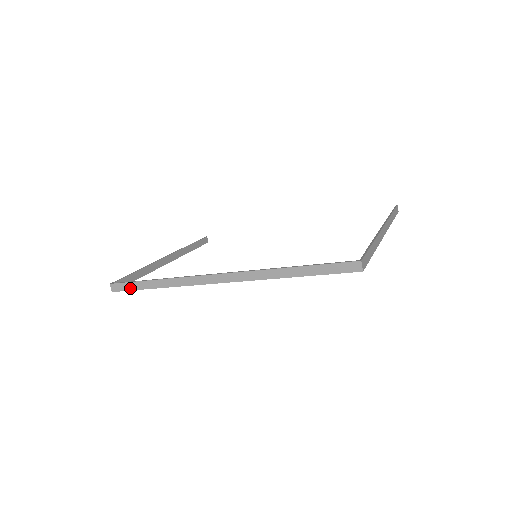
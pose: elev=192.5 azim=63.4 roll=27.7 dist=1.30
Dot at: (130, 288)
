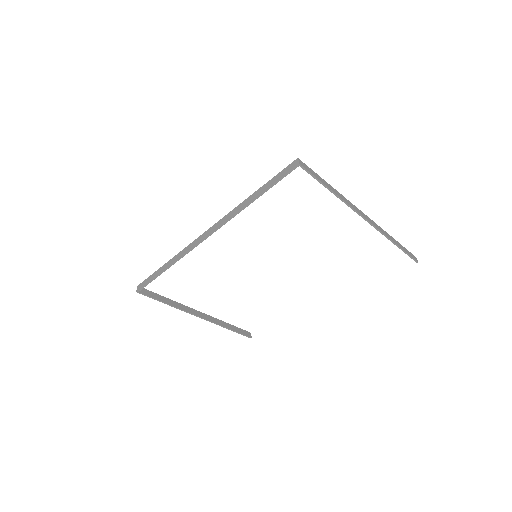
Dot at: (149, 281)
